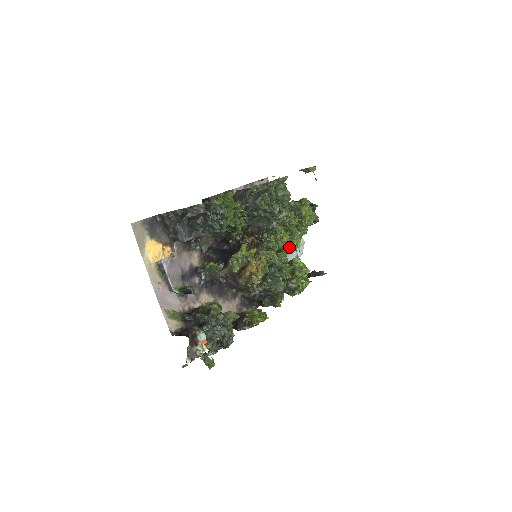
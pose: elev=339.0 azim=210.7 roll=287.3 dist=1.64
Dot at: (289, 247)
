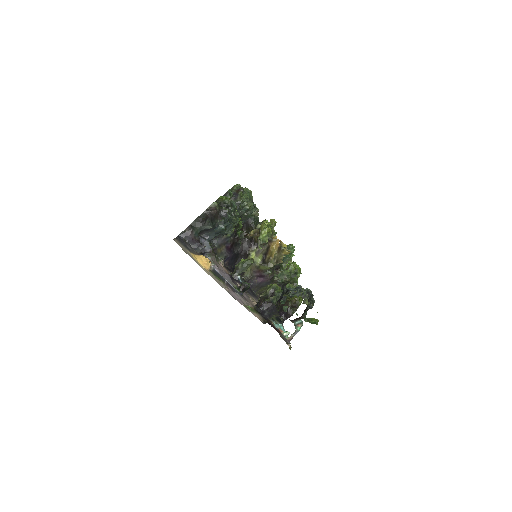
Dot at: occluded
